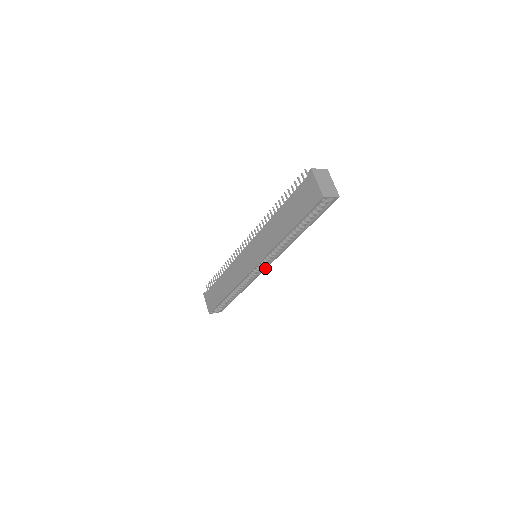
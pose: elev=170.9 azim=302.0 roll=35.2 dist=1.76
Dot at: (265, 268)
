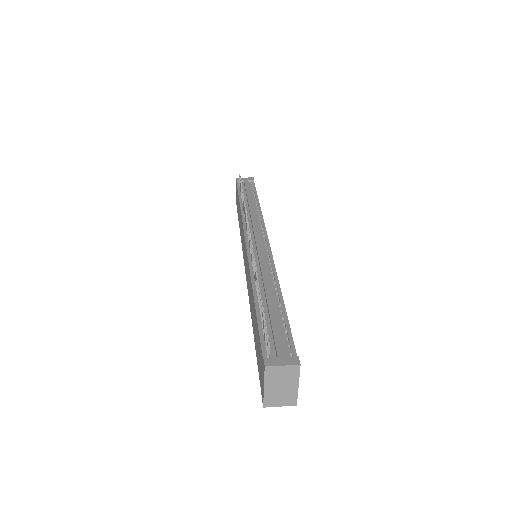
Dot at: occluded
